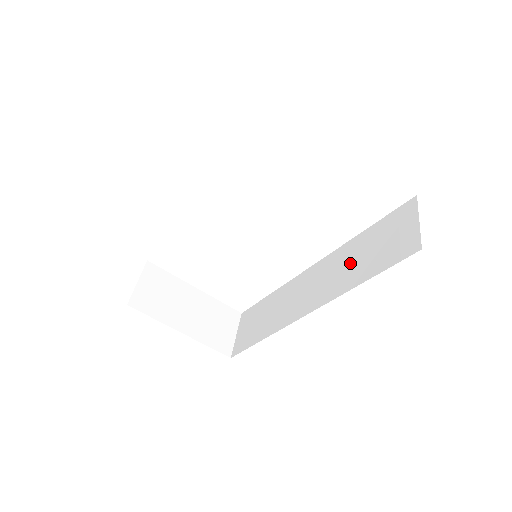
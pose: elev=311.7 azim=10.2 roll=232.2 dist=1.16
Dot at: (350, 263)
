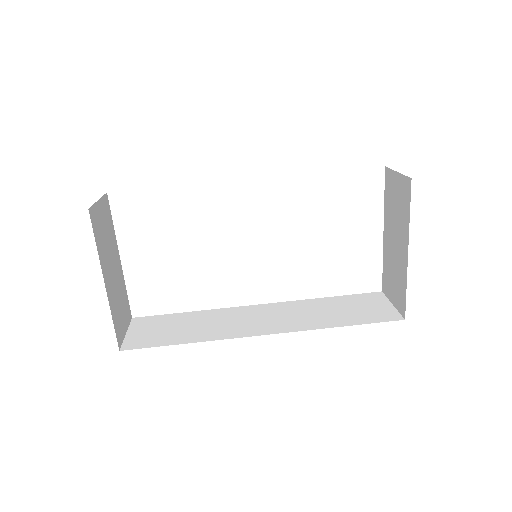
Dot at: (318, 312)
